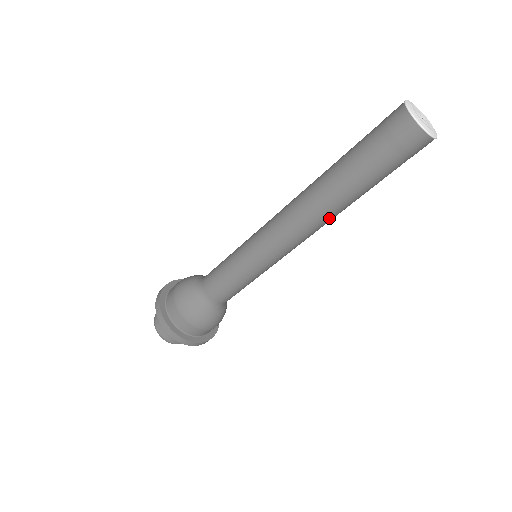
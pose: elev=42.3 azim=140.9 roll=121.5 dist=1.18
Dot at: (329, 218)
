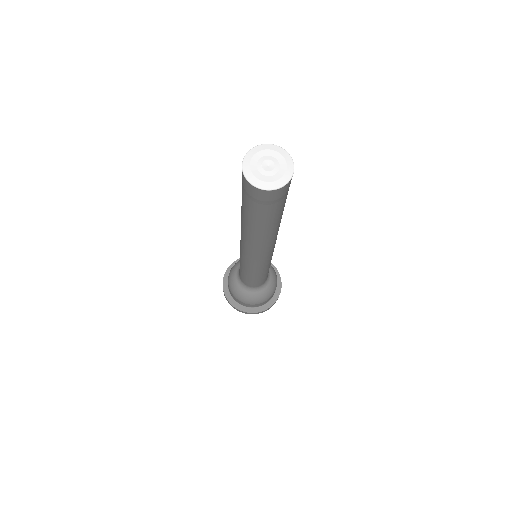
Dot at: (272, 239)
